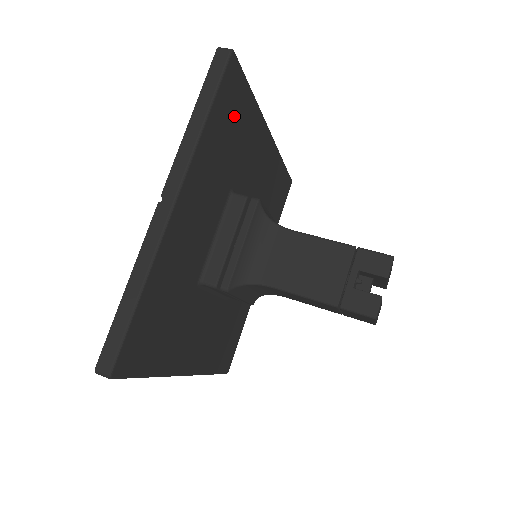
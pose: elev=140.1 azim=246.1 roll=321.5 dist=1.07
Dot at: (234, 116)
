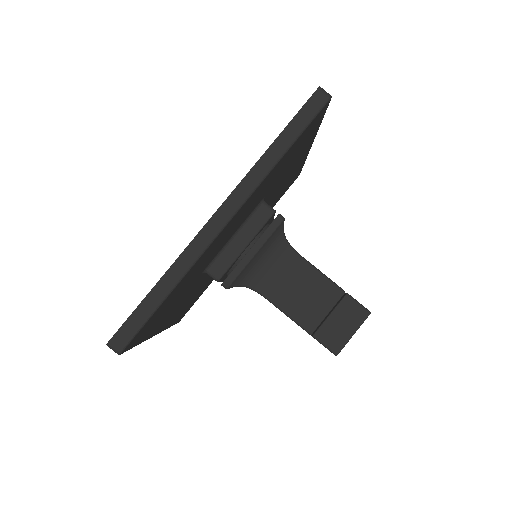
Dot at: (162, 311)
